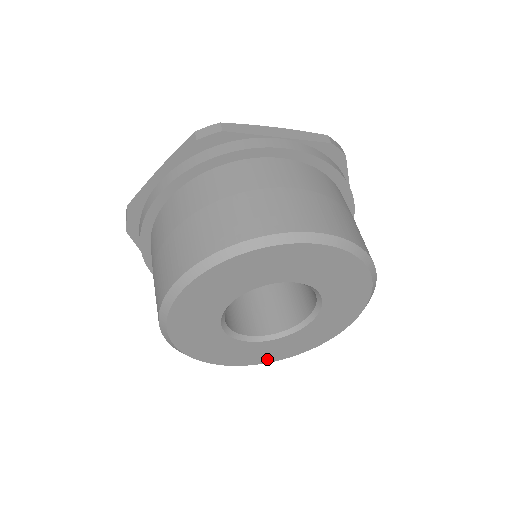
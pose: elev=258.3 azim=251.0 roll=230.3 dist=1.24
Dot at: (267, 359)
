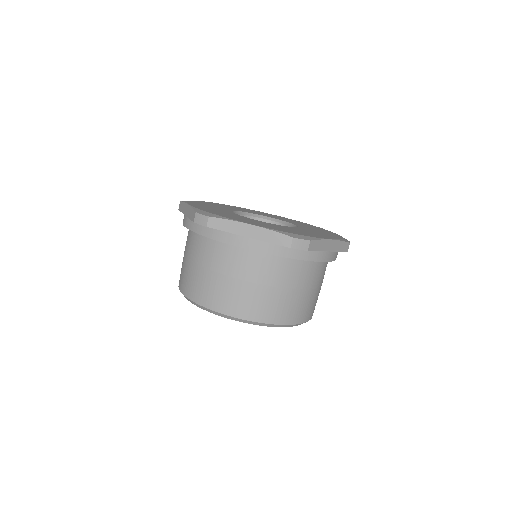
Dot at: occluded
